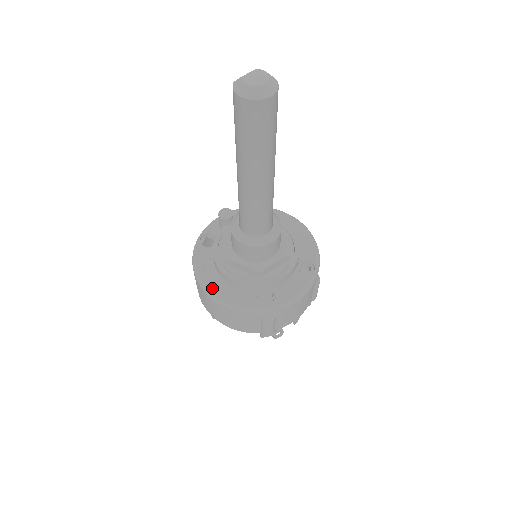
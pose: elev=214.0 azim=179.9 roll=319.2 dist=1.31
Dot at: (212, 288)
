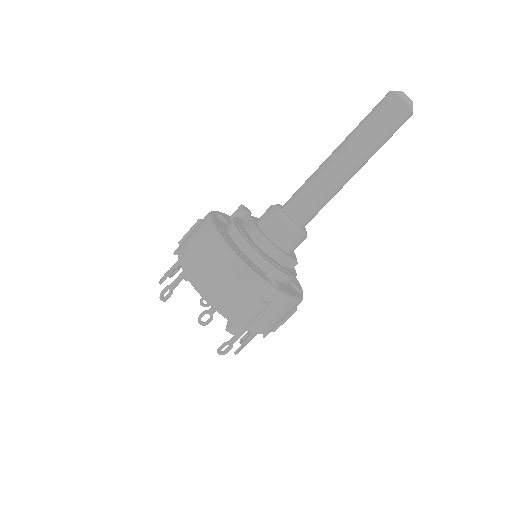
Dot at: (229, 243)
